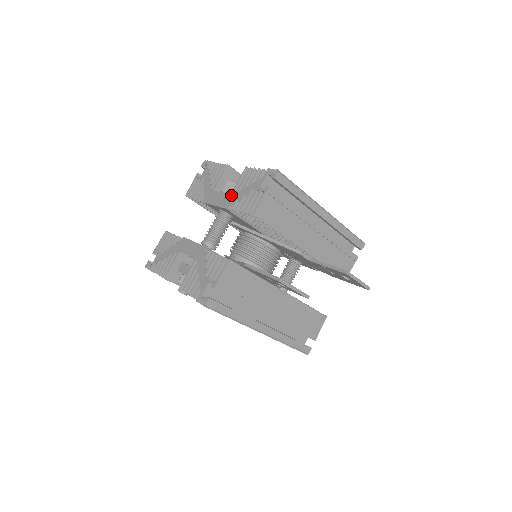
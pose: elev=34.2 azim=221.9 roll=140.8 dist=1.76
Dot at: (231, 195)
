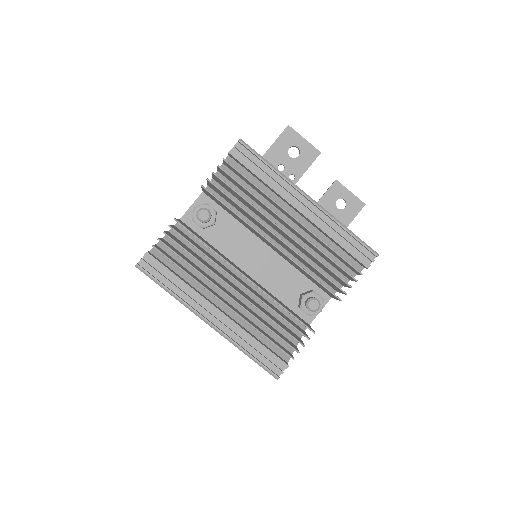
Dot at: occluded
